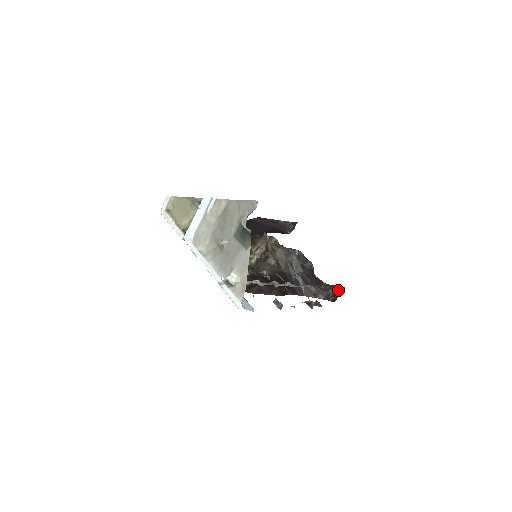
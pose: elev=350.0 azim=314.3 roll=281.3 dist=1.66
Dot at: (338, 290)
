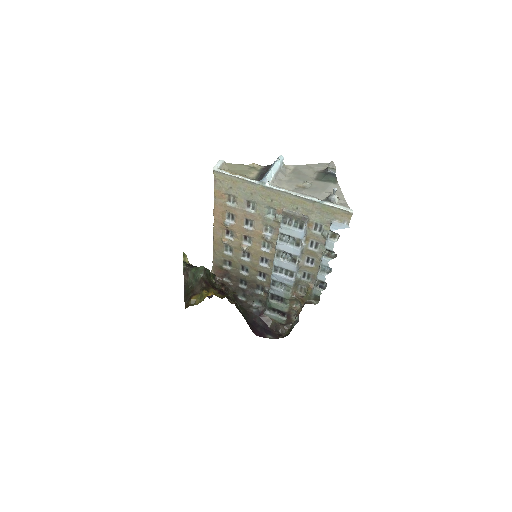
Dot at: (284, 329)
